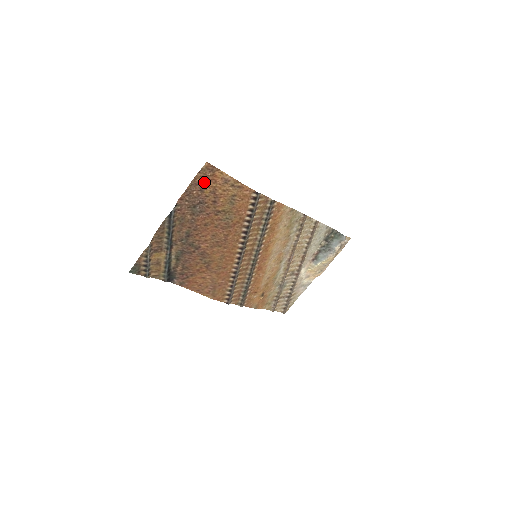
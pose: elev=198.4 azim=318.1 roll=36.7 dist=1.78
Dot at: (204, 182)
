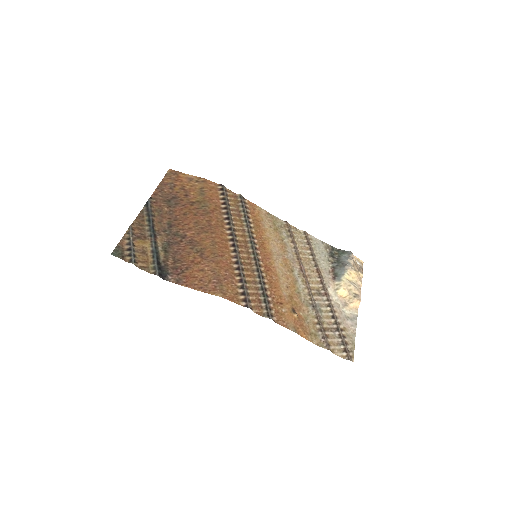
Dot at: (172, 183)
